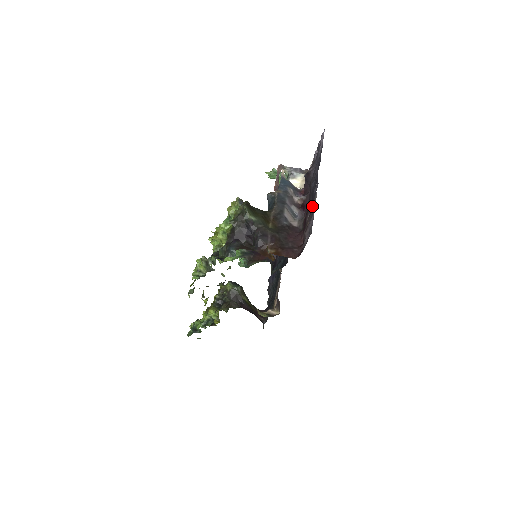
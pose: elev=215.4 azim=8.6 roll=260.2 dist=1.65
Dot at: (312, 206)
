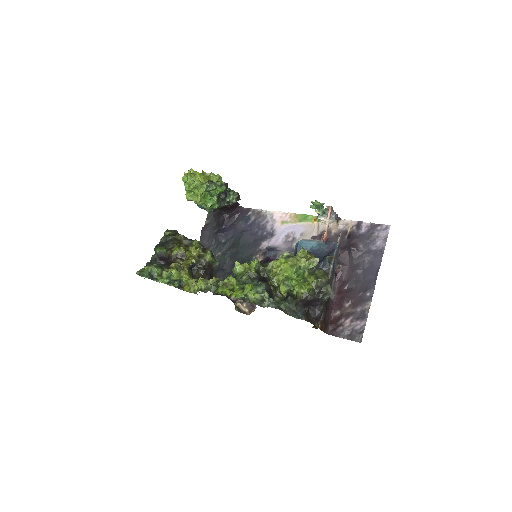
Dot at: (361, 306)
